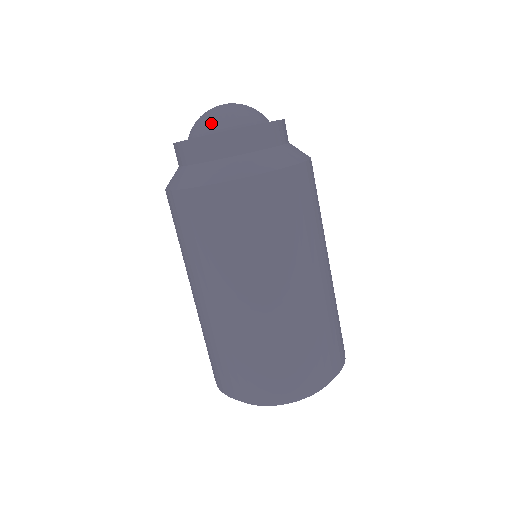
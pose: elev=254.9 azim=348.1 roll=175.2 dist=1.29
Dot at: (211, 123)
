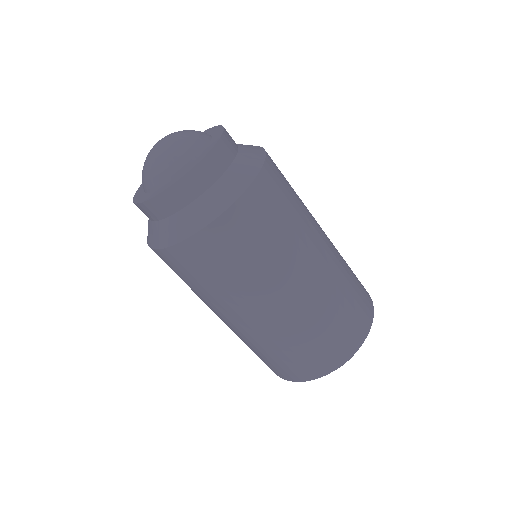
Dot at: (146, 180)
